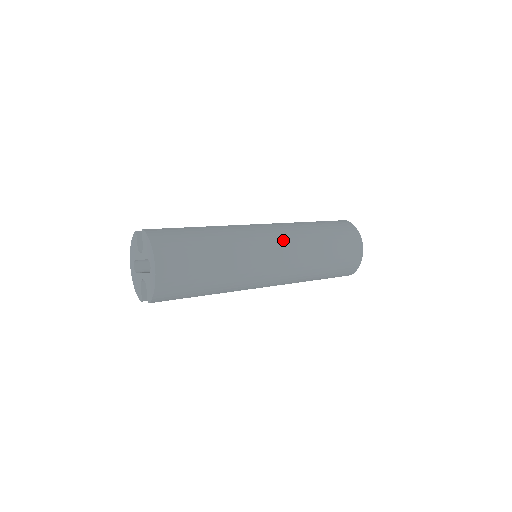
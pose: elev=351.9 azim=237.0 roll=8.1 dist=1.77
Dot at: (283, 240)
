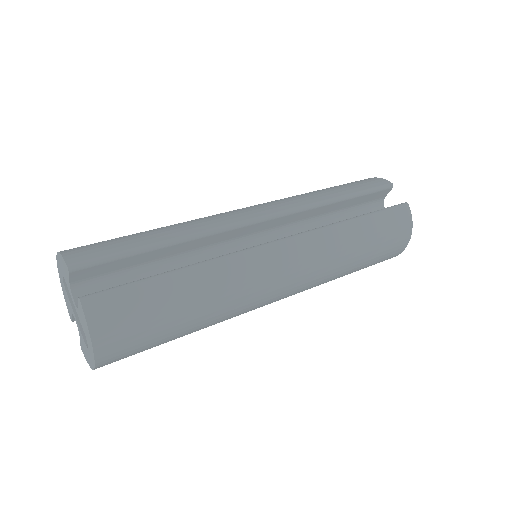
Dot at: (301, 277)
